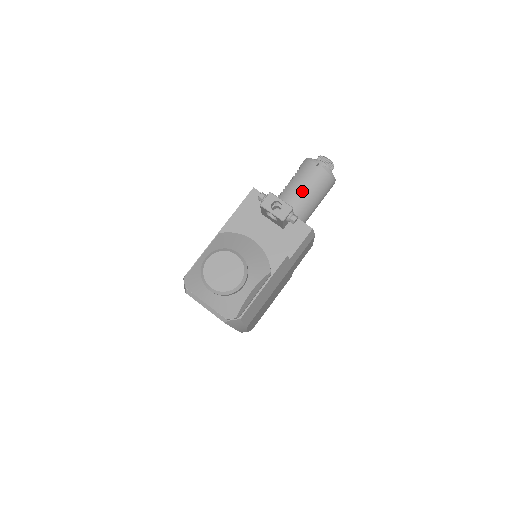
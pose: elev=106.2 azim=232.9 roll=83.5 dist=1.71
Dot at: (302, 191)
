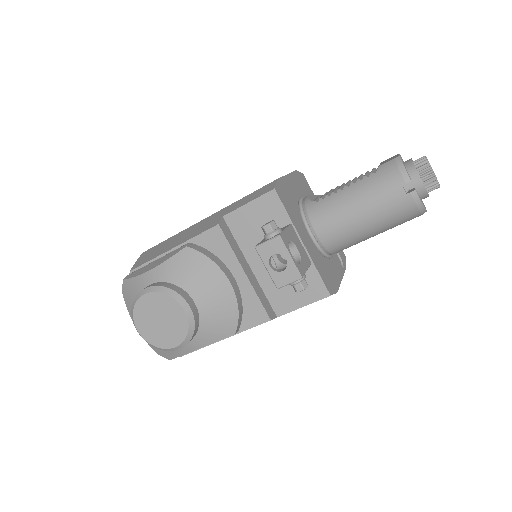
Dot at: (356, 216)
